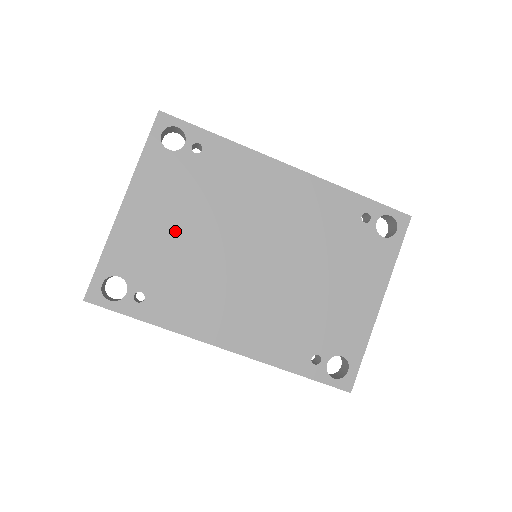
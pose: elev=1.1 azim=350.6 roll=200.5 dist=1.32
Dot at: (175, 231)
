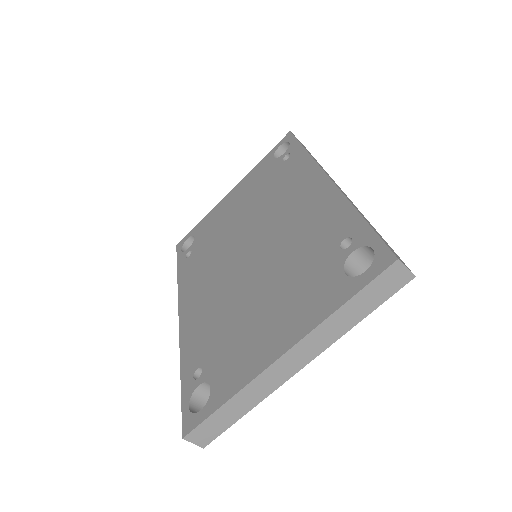
Dot at: (233, 215)
